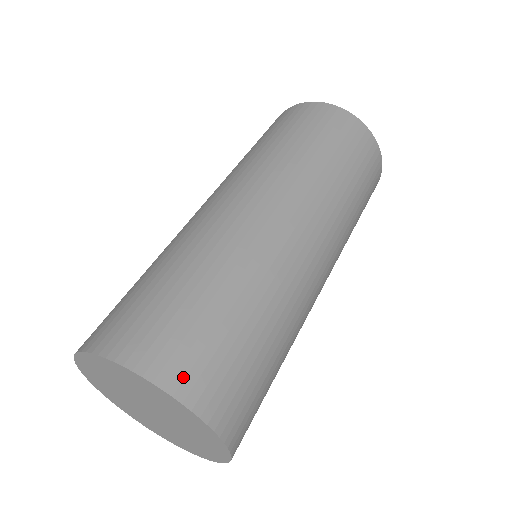
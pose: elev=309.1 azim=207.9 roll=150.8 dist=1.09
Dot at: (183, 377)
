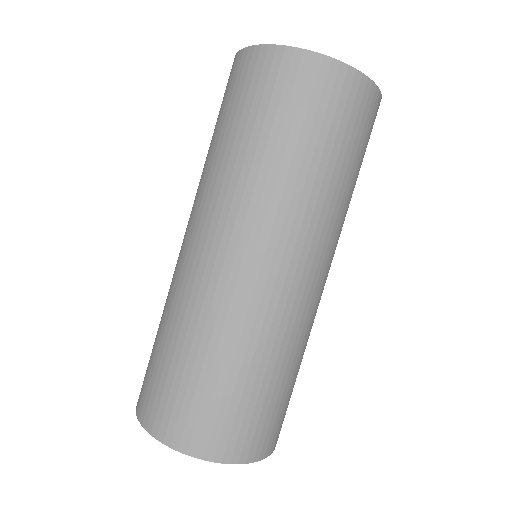
Dot at: (181, 435)
